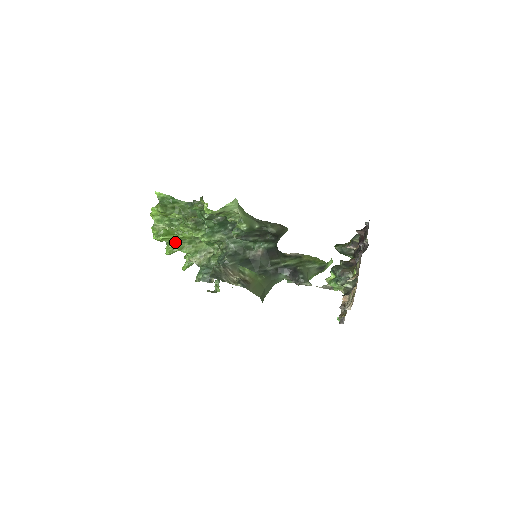
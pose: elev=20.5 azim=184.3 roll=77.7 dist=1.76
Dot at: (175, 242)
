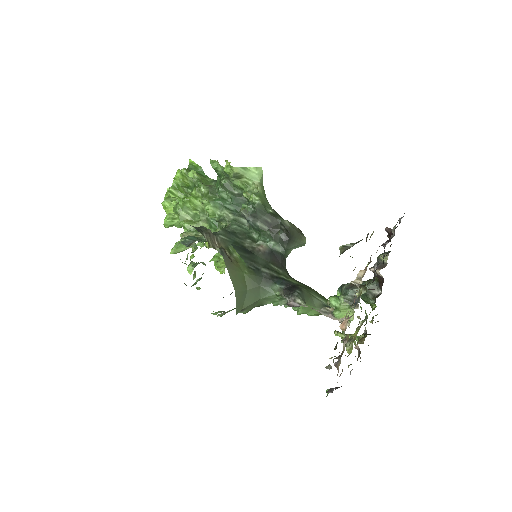
Dot at: (179, 207)
